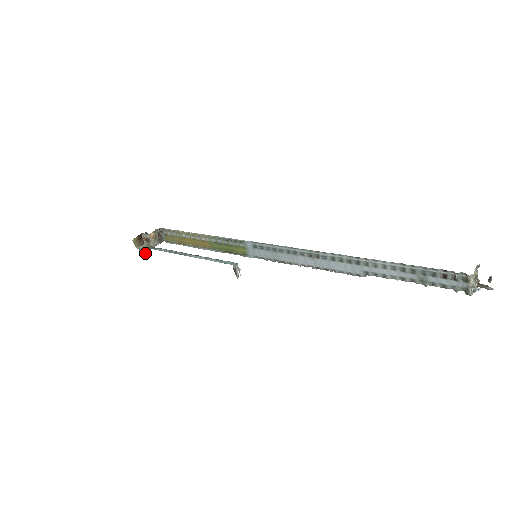
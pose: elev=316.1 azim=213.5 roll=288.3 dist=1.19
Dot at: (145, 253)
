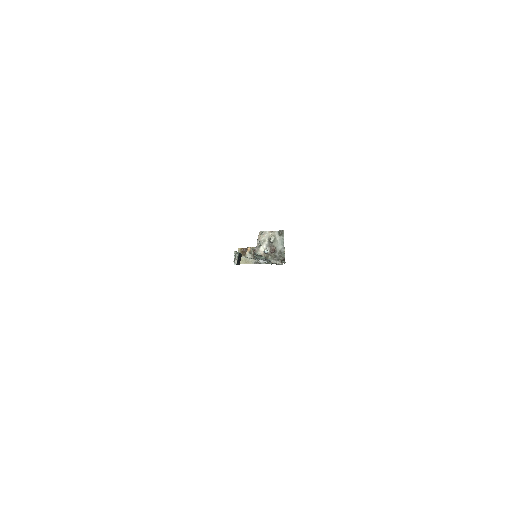
Dot at: occluded
